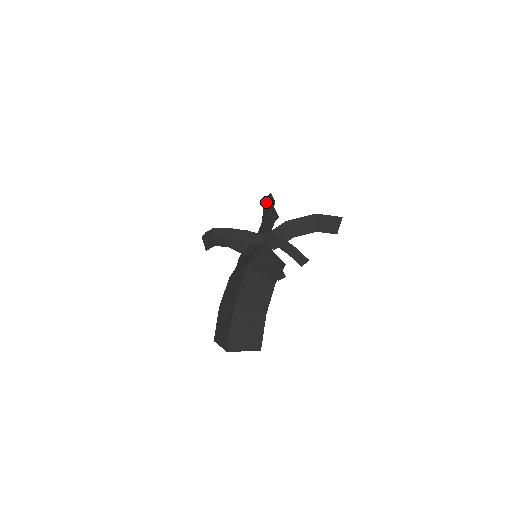
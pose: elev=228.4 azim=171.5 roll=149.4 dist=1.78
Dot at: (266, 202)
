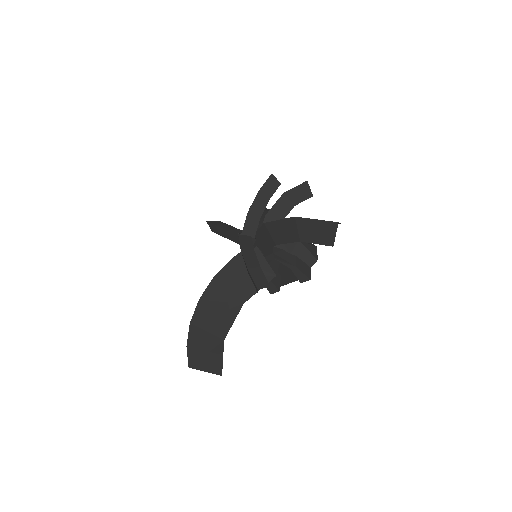
Dot at: occluded
